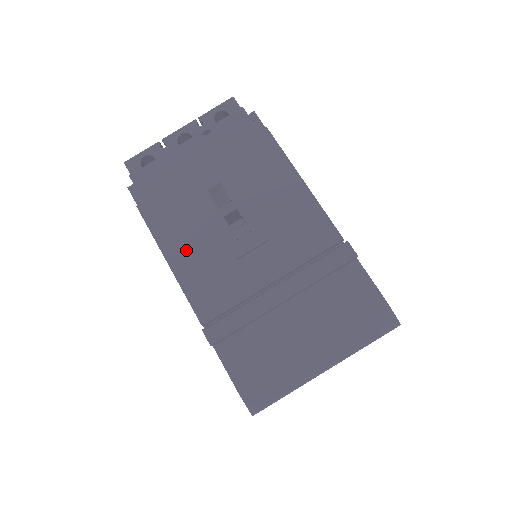
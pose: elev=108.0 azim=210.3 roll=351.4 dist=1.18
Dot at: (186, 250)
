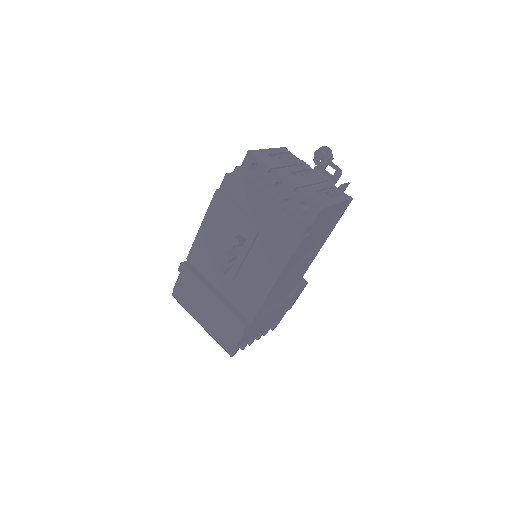
Dot at: (210, 234)
